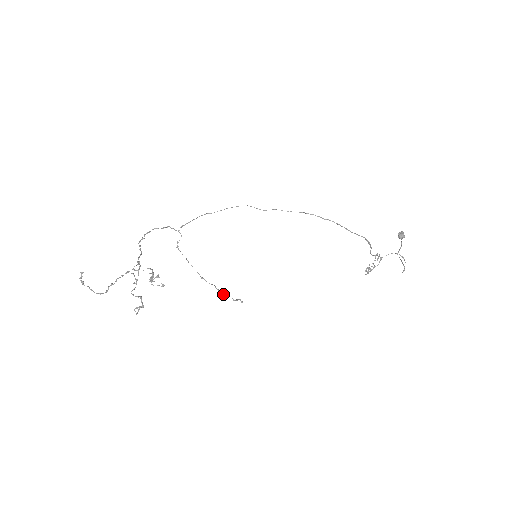
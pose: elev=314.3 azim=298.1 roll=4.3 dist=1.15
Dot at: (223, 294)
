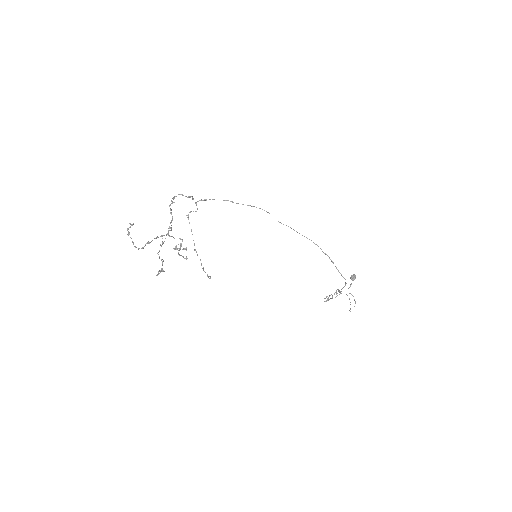
Dot at: (202, 268)
